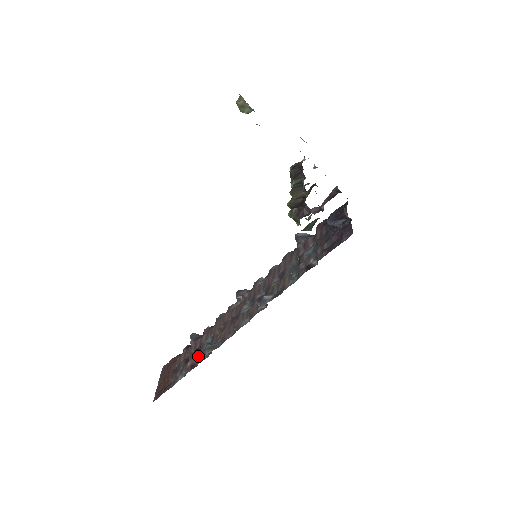
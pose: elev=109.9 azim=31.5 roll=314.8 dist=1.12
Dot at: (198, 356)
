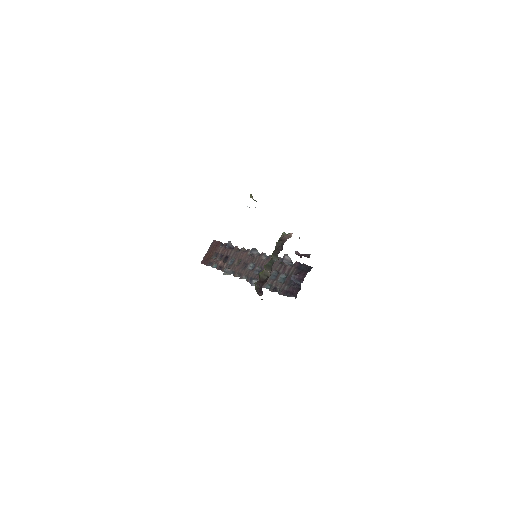
Dot at: (224, 265)
